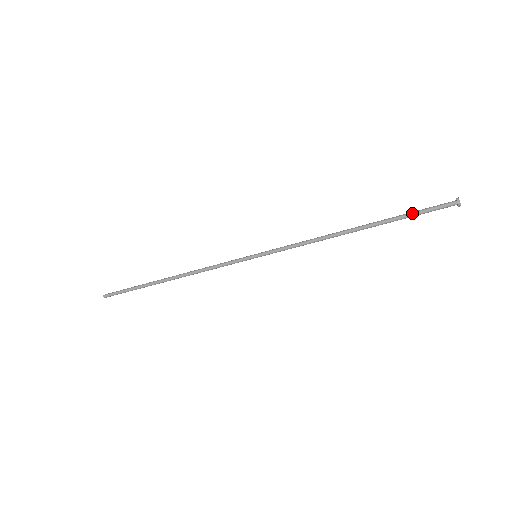
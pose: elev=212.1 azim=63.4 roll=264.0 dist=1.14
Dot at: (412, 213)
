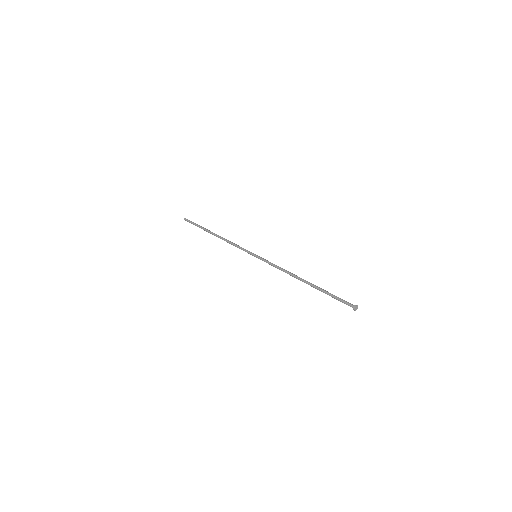
Dot at: (332, 295)
